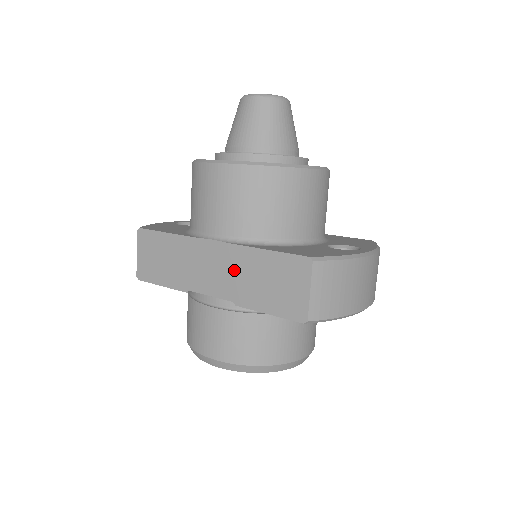
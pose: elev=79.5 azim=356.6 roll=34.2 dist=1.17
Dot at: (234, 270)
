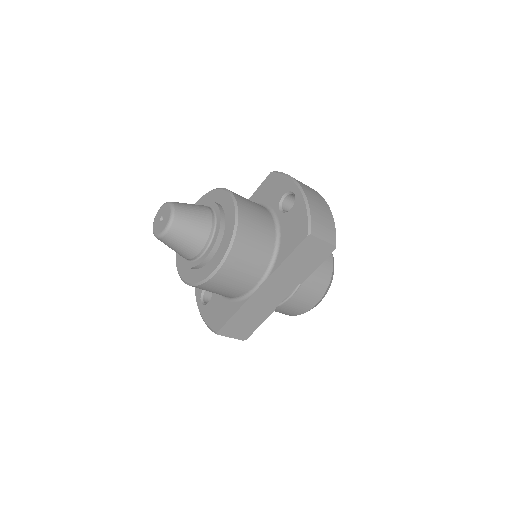
Dot at: (284, 279)
